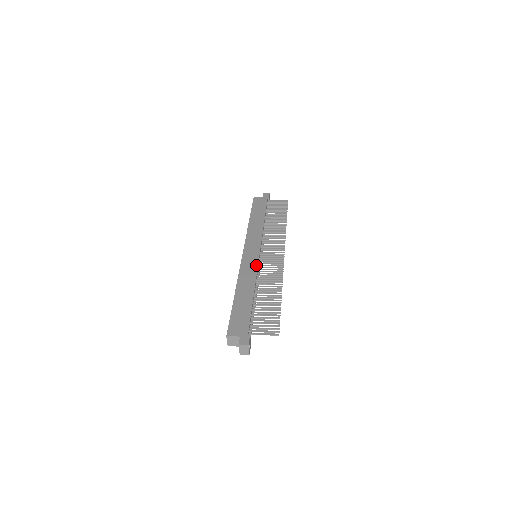
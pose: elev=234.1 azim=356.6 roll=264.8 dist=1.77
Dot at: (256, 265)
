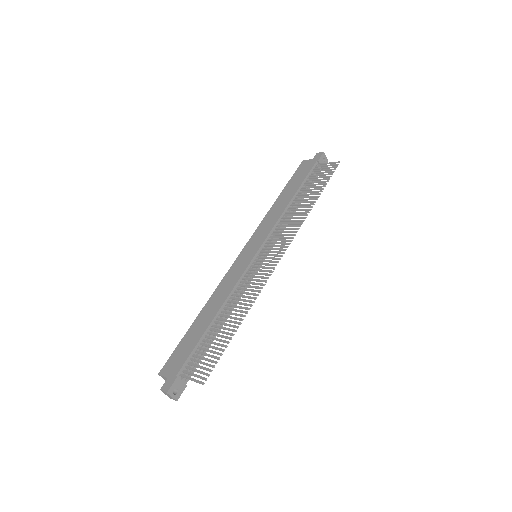
Dot at: (241, 273)
